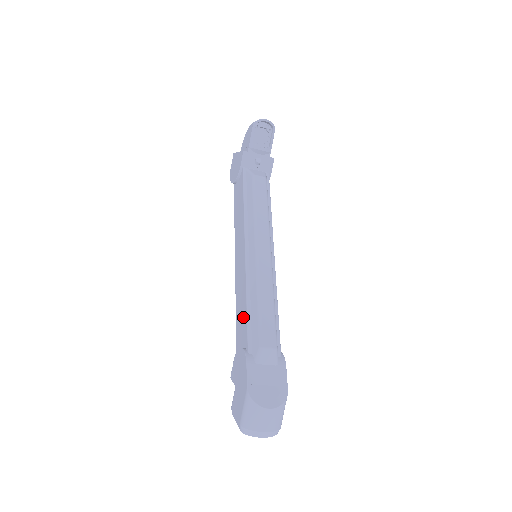
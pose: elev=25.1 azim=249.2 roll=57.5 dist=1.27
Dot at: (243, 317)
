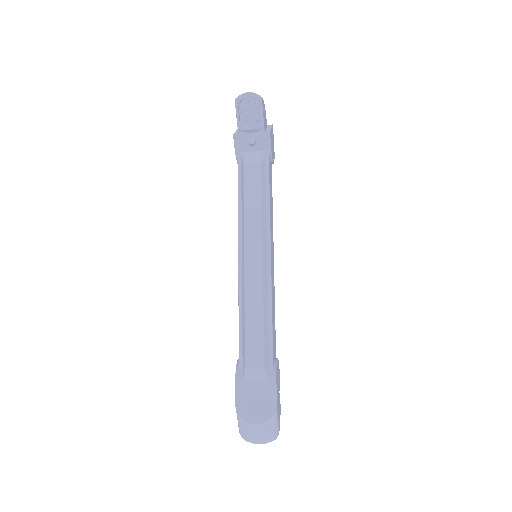
Dot at: occluded
